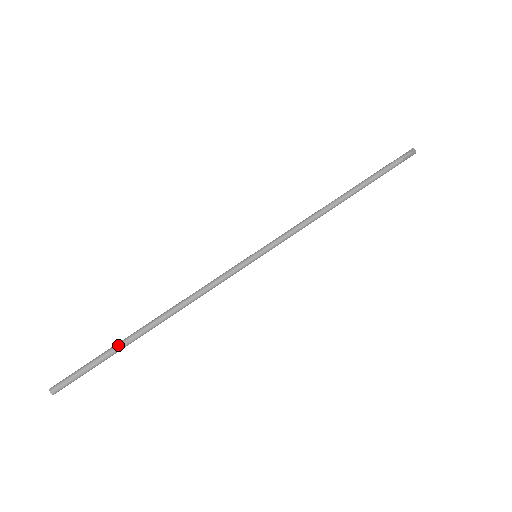
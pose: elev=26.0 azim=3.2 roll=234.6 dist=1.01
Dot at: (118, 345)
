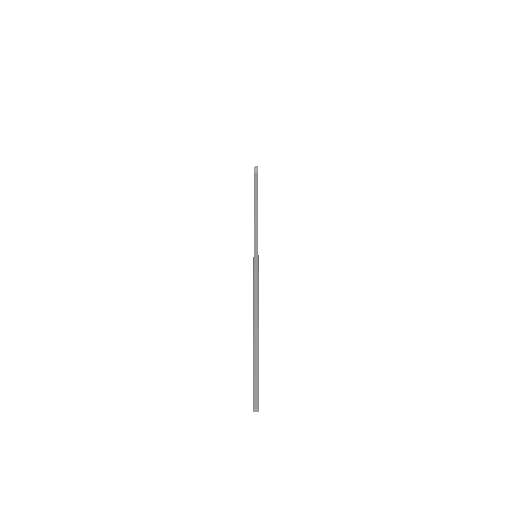
Dot at: (256, 351)
